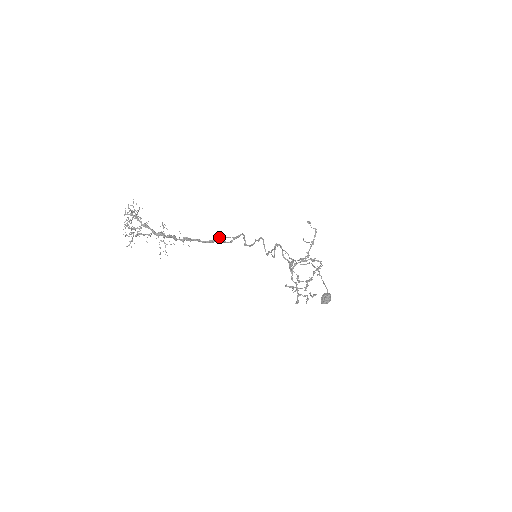
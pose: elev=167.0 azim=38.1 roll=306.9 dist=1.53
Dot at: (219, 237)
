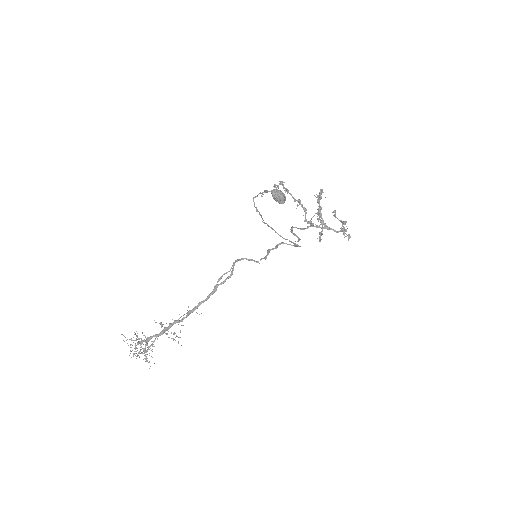
Dot at: (217, 282)
